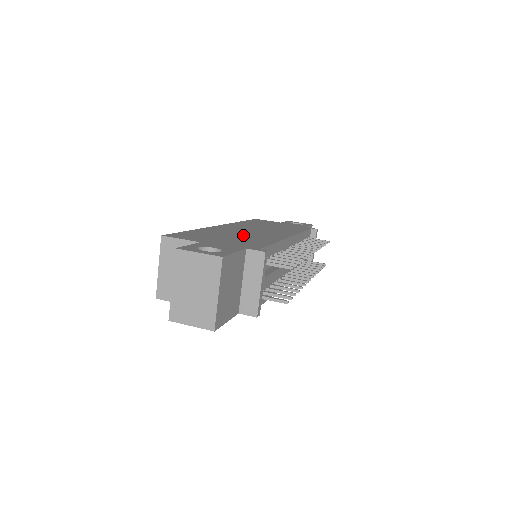
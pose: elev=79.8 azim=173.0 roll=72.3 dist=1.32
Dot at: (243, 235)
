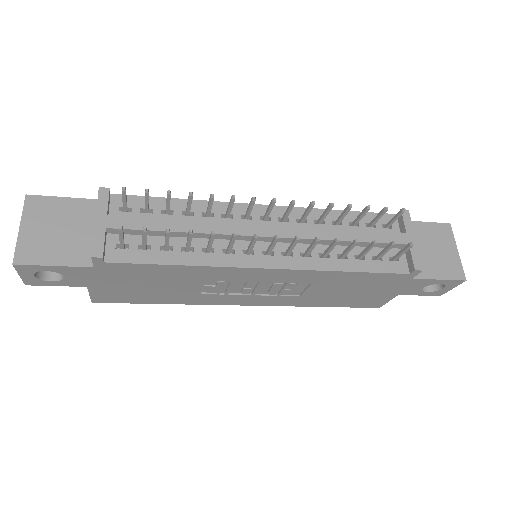
Dot at: occluded
